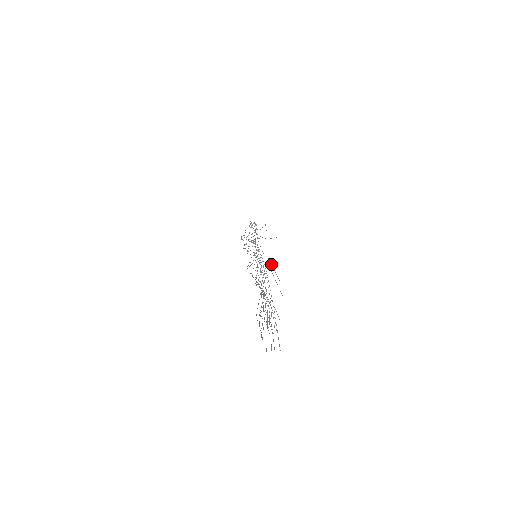
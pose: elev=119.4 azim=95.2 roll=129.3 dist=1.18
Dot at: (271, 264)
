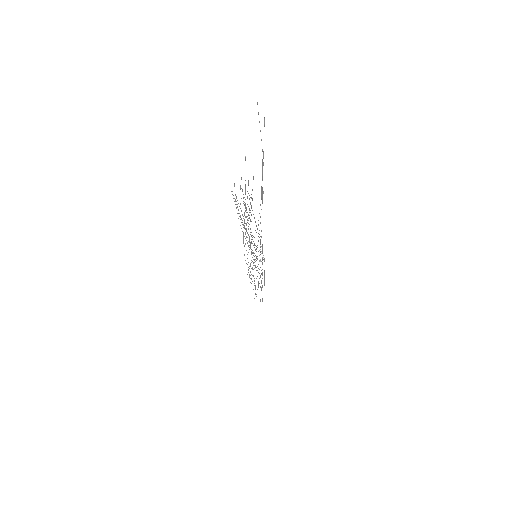
Dot at: (262, 190)
